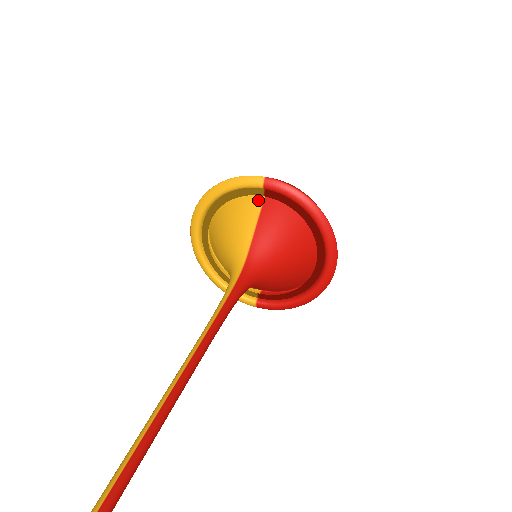
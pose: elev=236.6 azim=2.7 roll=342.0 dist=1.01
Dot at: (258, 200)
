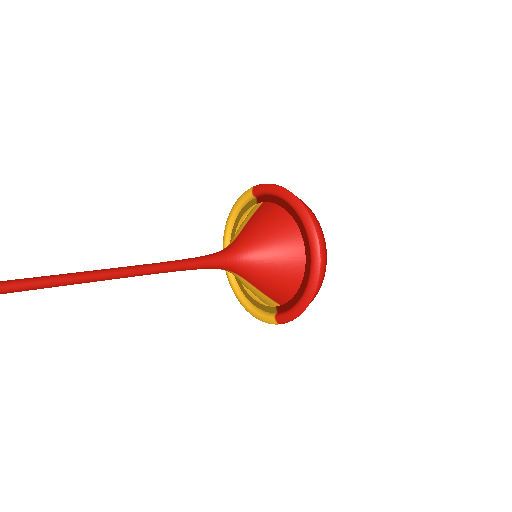
Dot at: (255, 209)
